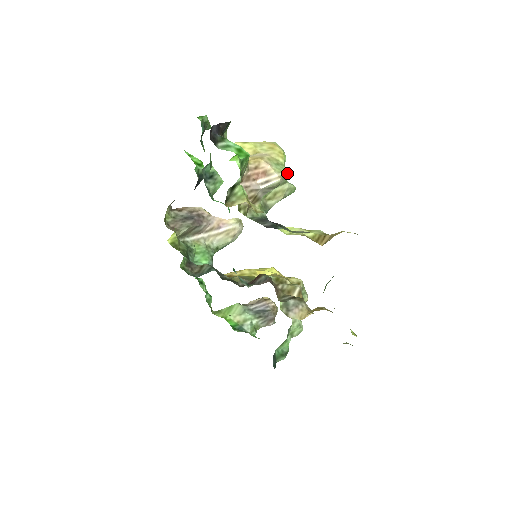
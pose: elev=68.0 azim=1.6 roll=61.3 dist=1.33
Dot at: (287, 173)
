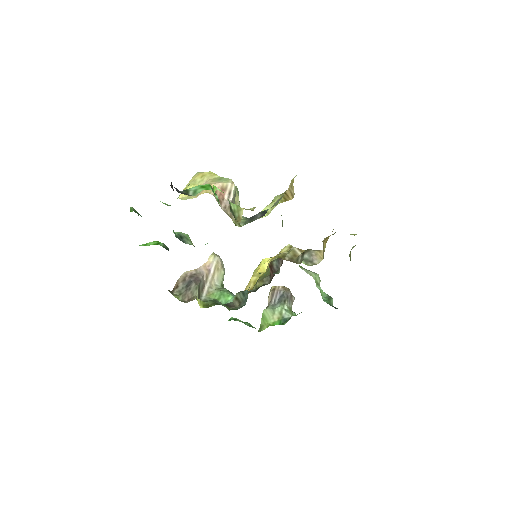
Dot at: occluded
